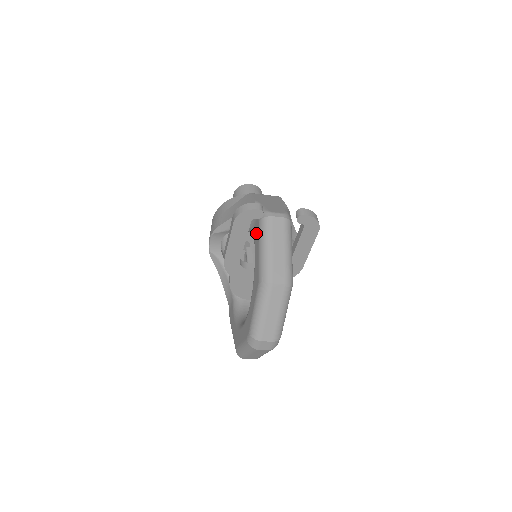
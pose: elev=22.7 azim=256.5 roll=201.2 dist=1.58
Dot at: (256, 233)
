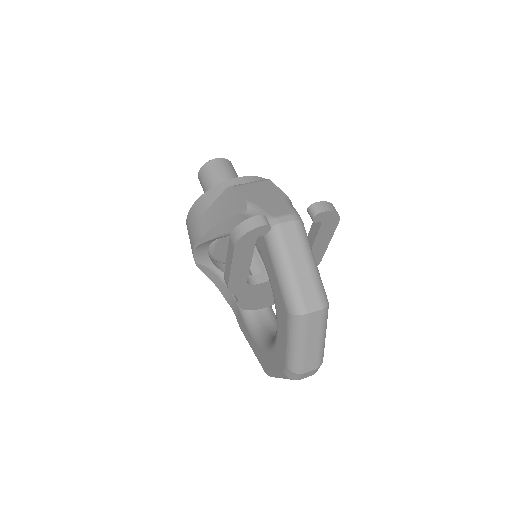
Dot at: (262, 247)
